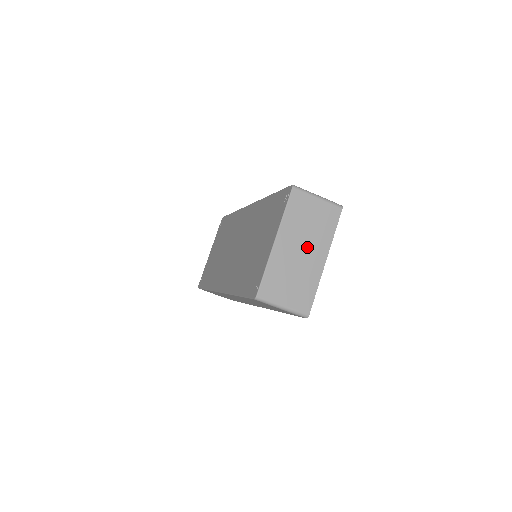
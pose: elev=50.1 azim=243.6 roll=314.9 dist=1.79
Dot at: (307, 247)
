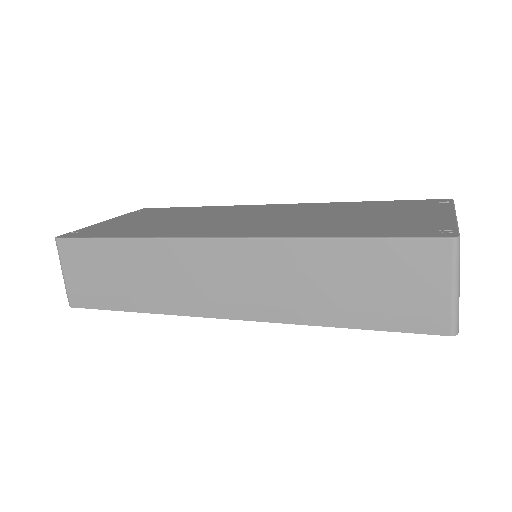
Dot at: occluded
